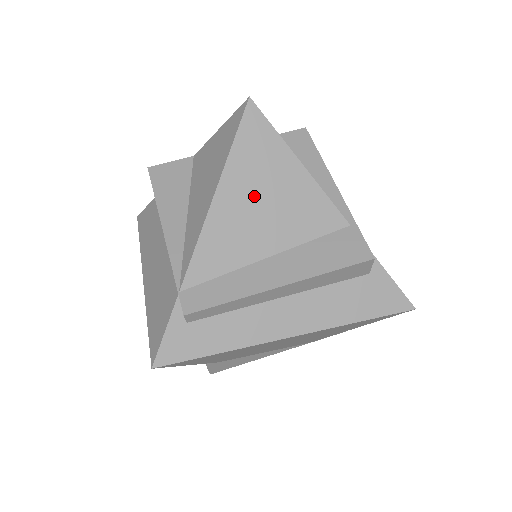
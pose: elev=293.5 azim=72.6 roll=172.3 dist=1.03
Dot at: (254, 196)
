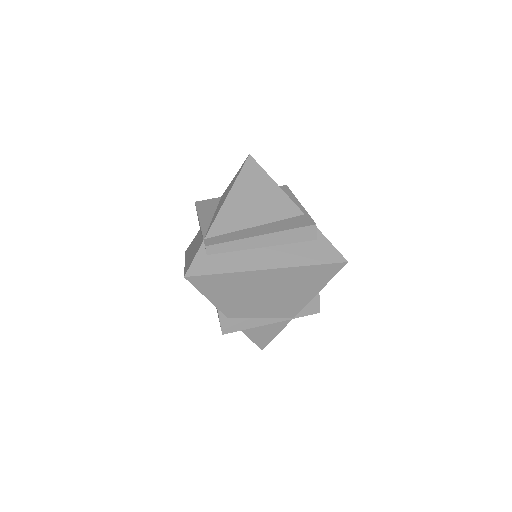
Dot at: (249, 197)
